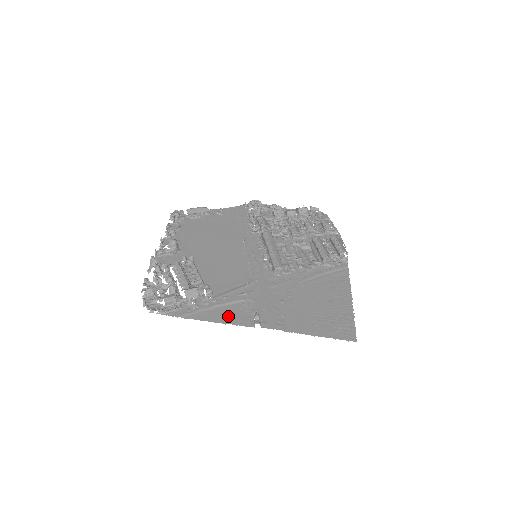
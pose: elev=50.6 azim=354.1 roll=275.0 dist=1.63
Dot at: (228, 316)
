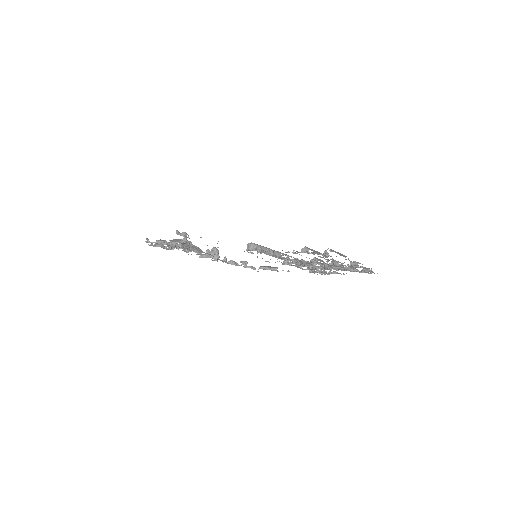
Dot at: occluded
